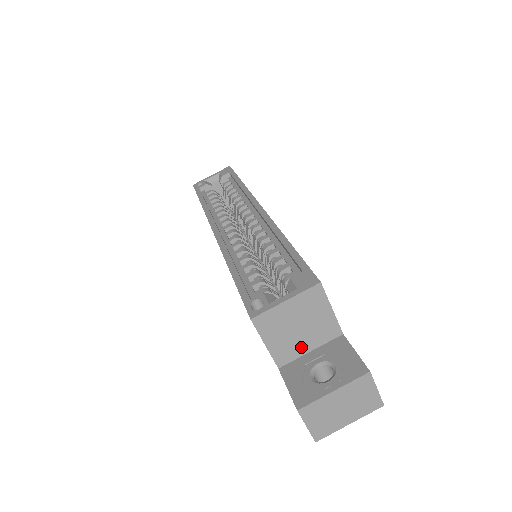
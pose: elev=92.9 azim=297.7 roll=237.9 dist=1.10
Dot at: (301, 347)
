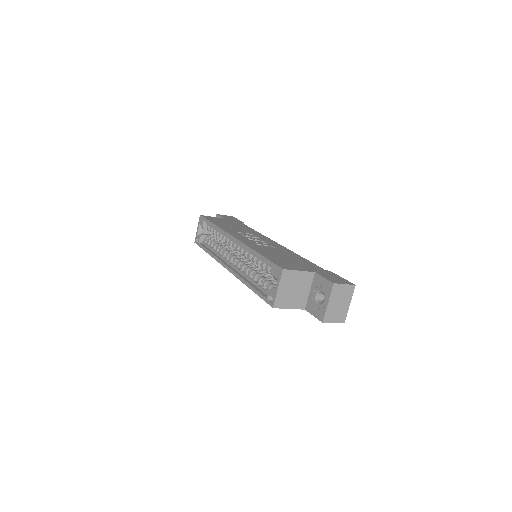
Dot at: (304, 294)
